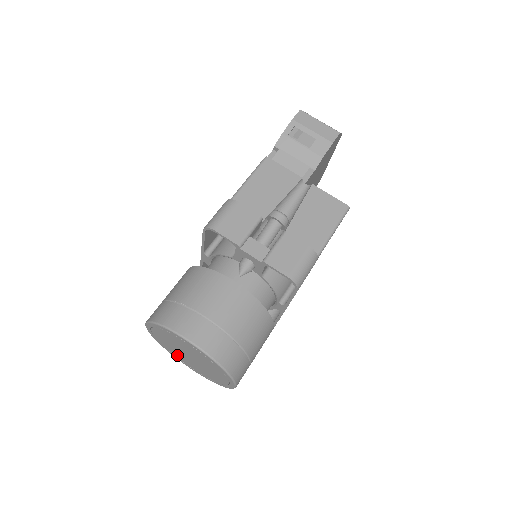
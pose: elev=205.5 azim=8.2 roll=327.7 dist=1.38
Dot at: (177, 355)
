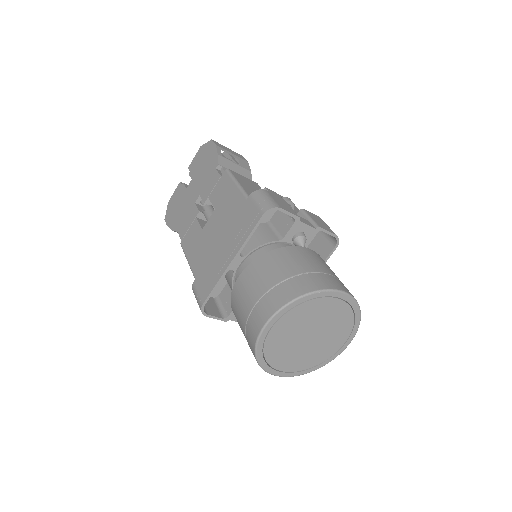
Dot at: (279, 358)
